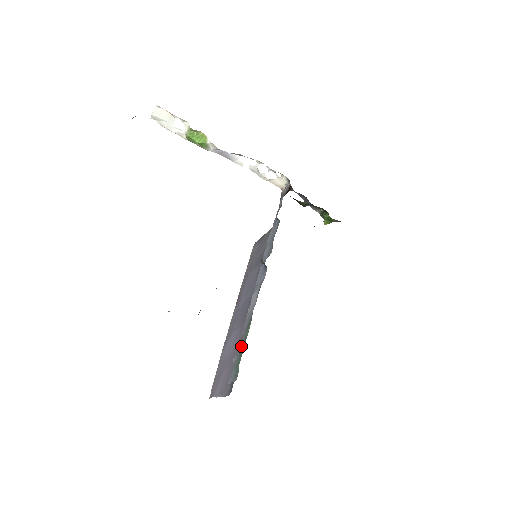
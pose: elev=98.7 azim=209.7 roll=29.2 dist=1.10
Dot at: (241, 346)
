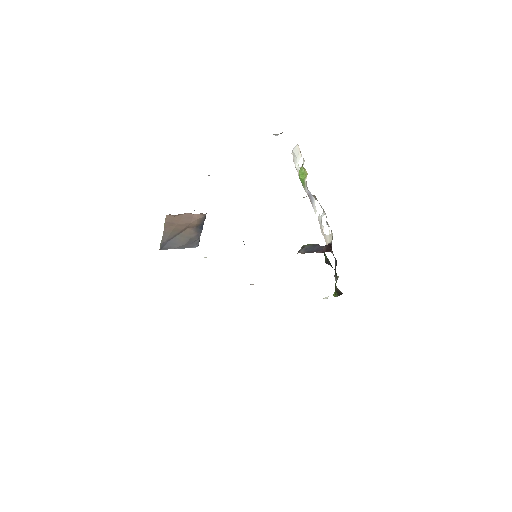
Dot at: occluded
